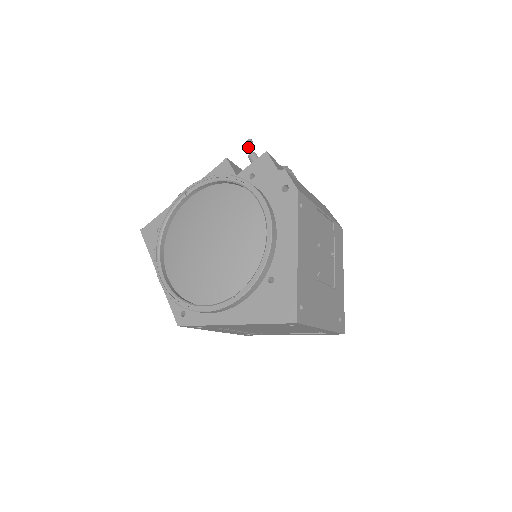
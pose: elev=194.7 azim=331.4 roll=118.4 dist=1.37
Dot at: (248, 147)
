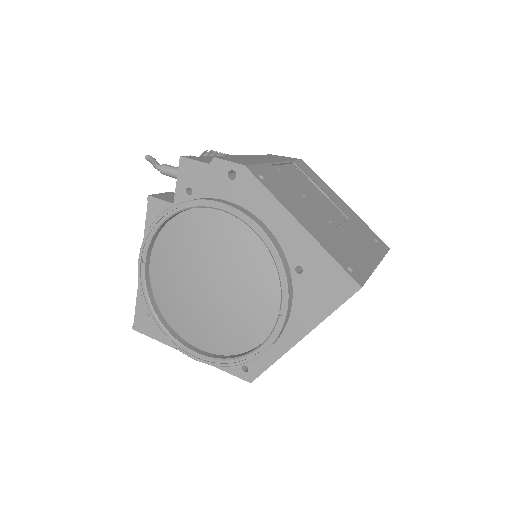
Dot at: (153, 165)
